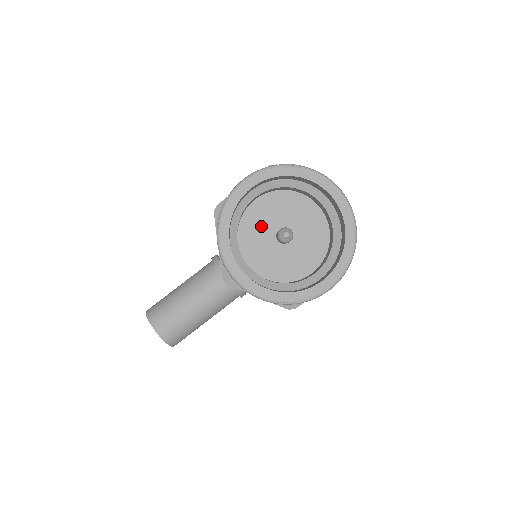
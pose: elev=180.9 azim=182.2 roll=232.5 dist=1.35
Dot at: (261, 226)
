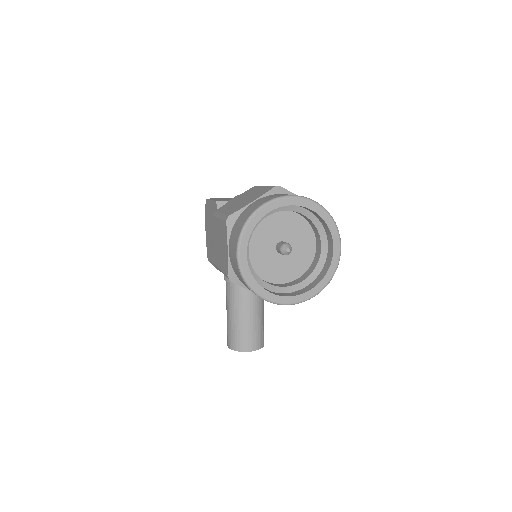
Dot at: (265, 258)
